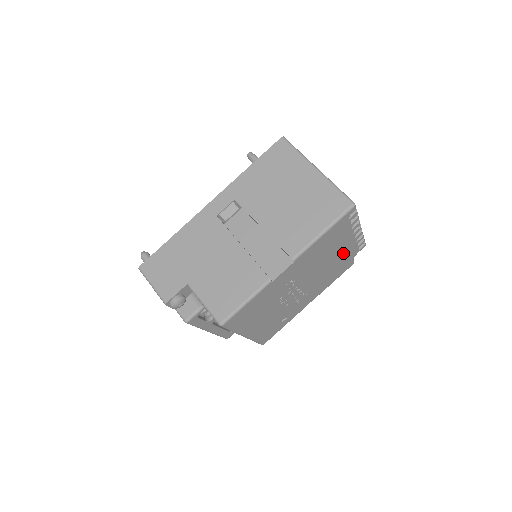
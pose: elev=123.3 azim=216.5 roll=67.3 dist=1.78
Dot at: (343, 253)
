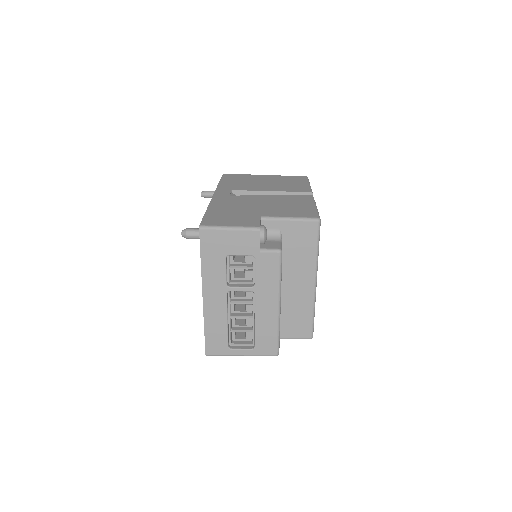
Dot at: occluded
